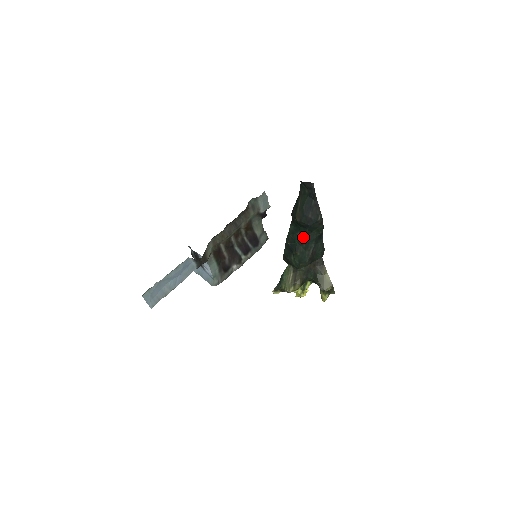
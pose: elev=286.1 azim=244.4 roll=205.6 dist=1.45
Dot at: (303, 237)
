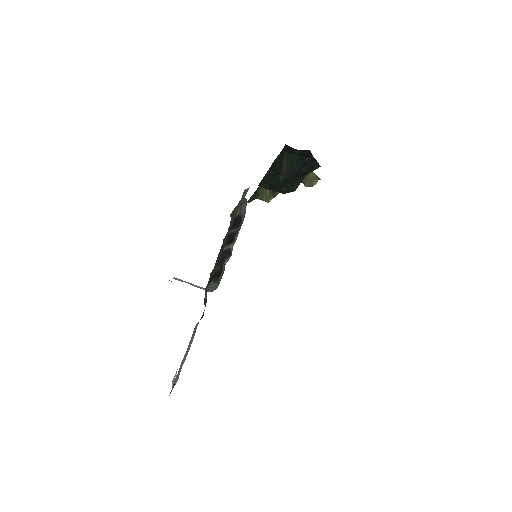
Dot at: occluded
